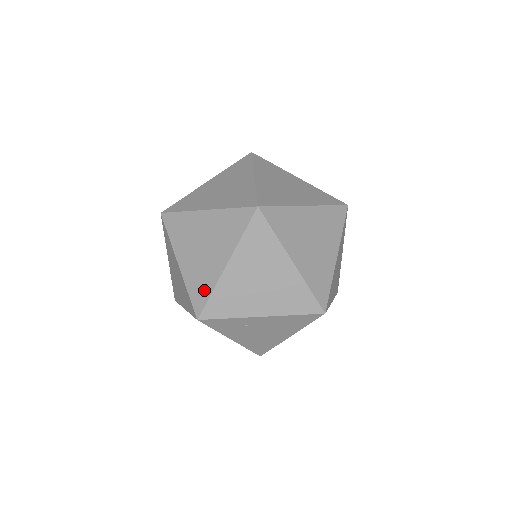
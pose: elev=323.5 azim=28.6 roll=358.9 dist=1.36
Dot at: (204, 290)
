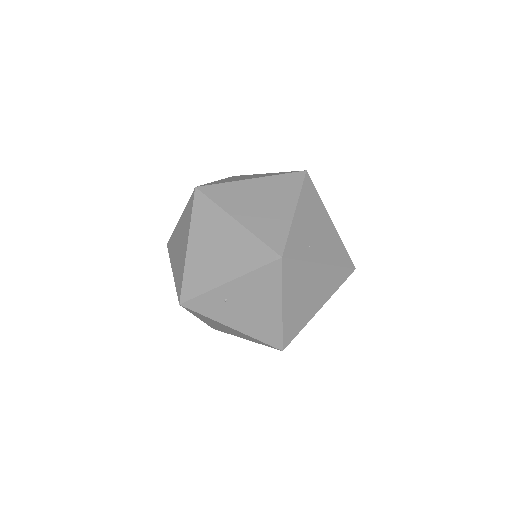
Dot at: (181, 277)
